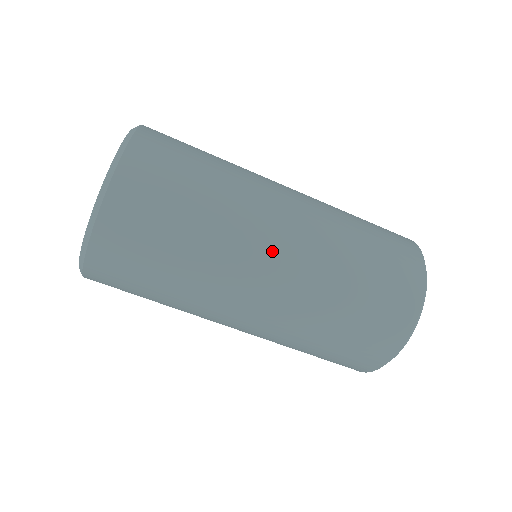
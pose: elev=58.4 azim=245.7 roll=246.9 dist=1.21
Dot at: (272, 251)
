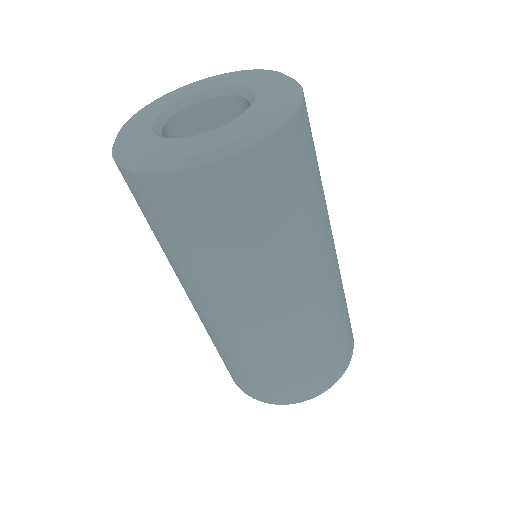
Dot at: (295, 296)
